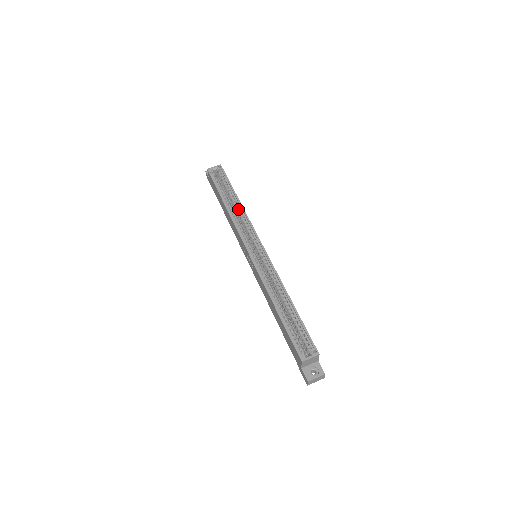
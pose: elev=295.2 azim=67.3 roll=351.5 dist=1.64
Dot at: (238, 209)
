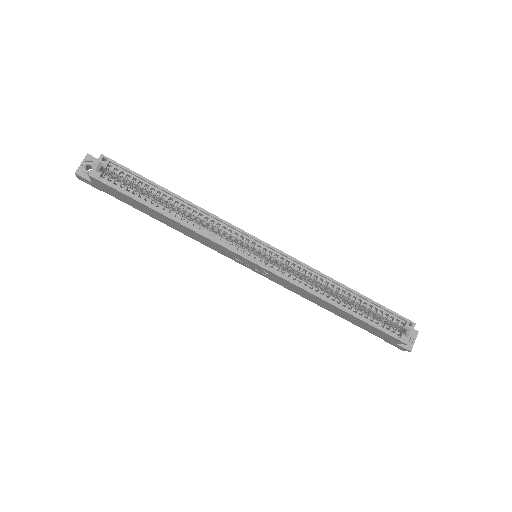
Dot at: (190, 211)
